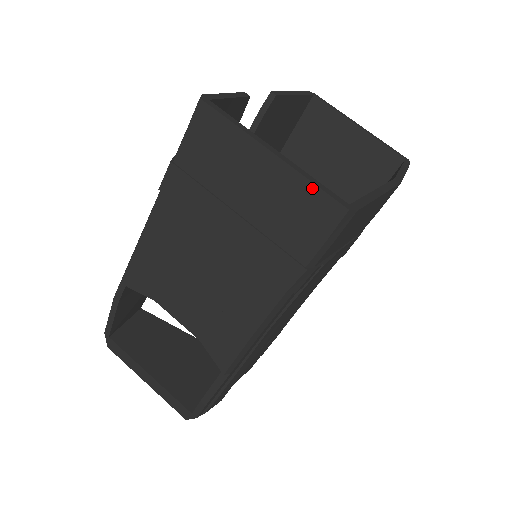
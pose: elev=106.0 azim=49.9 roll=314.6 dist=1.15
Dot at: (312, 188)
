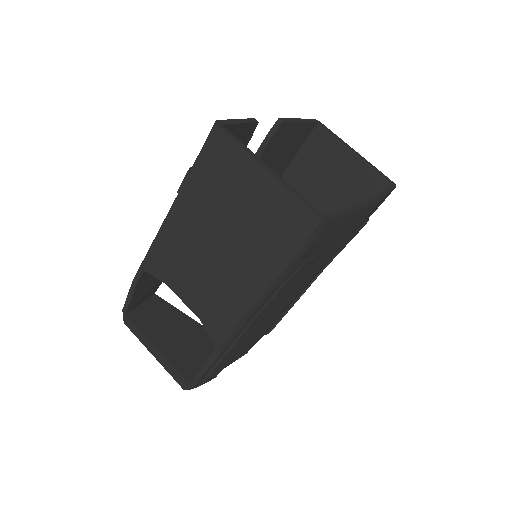
Dot at: (295, 200)
